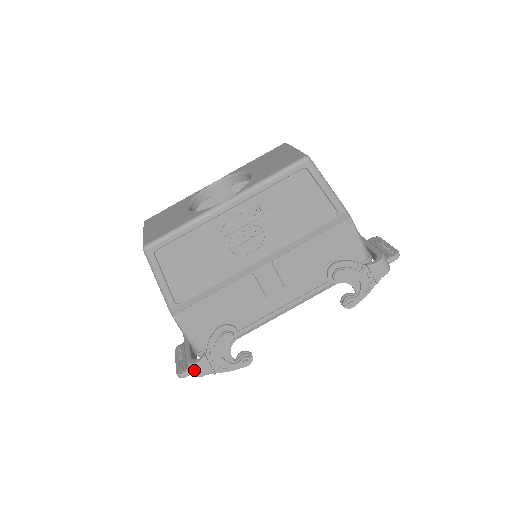
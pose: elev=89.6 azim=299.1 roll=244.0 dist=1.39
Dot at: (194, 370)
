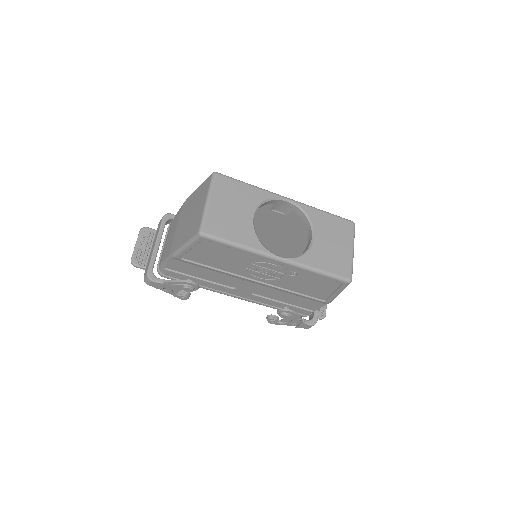
Dot at: (148, 281)
